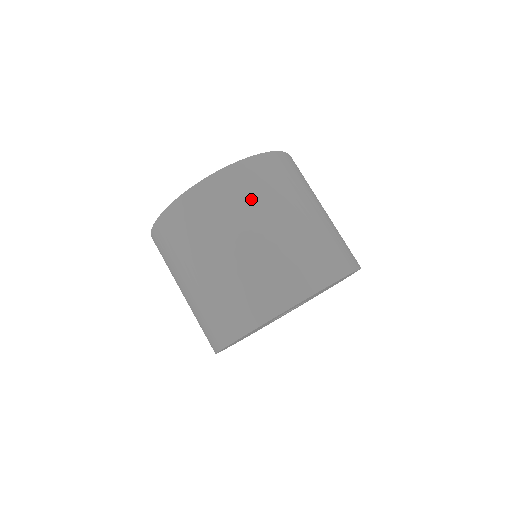
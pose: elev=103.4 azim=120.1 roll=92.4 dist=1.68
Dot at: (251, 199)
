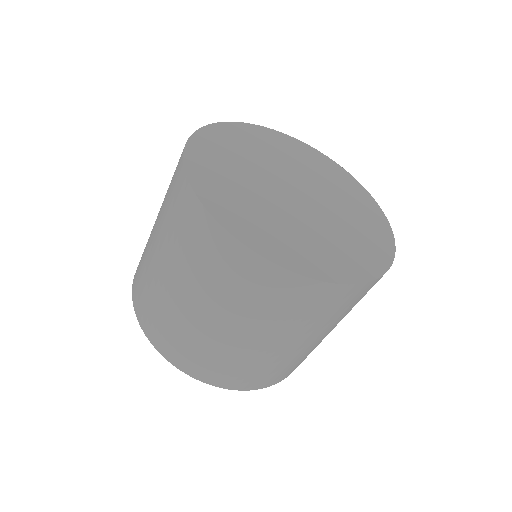
Dot at: (271, 311)
